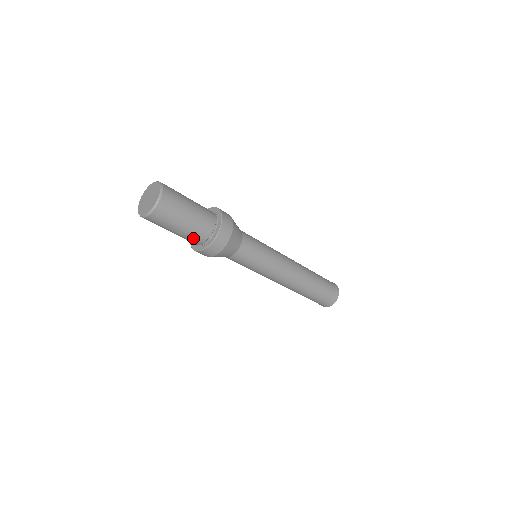
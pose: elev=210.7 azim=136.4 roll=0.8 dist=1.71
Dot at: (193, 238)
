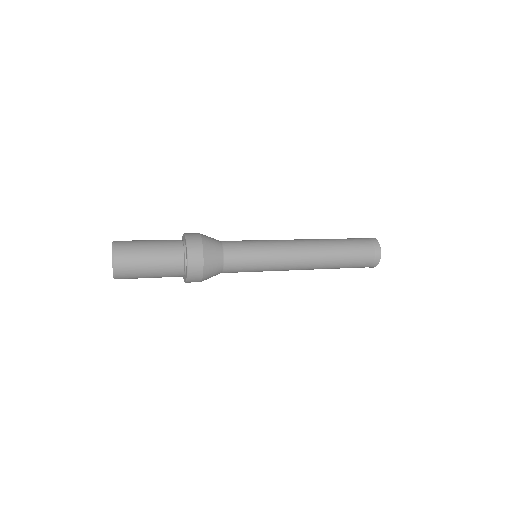
Dot at: occluded
